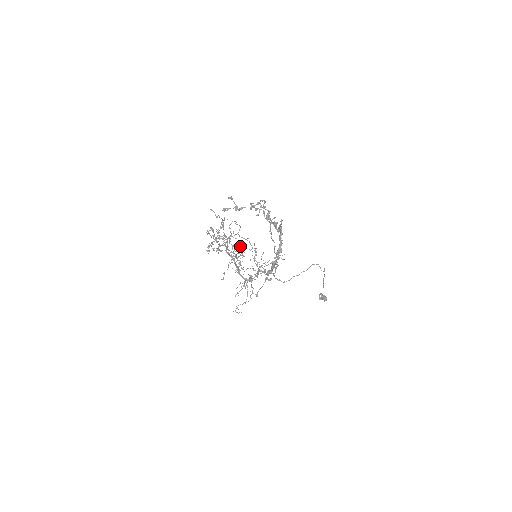
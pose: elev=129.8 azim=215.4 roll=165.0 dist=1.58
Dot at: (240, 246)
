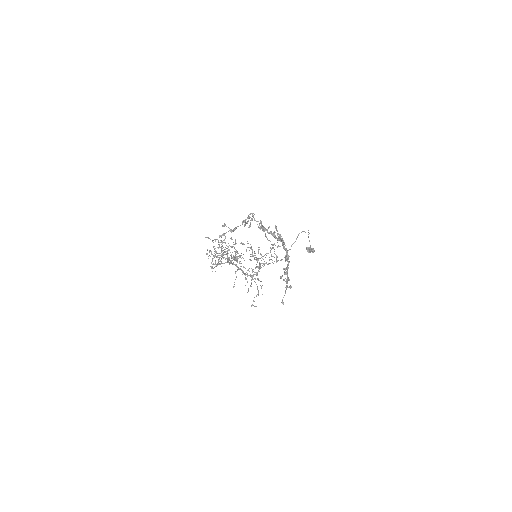
Dot at: occluded
